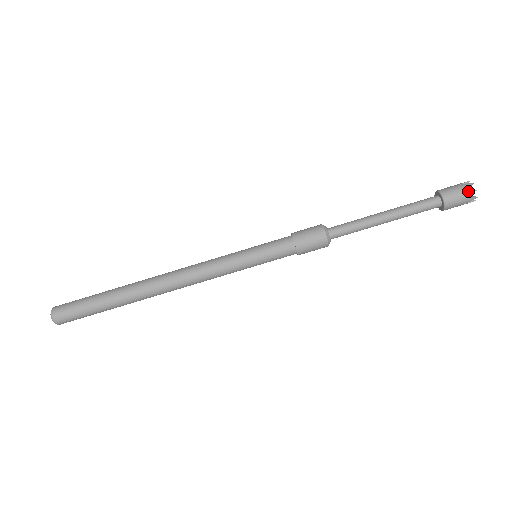
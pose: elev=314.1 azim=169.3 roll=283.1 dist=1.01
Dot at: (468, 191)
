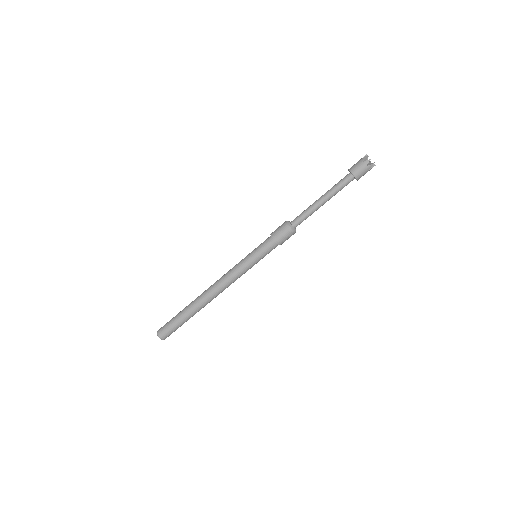
Dot at: (365, 162)
